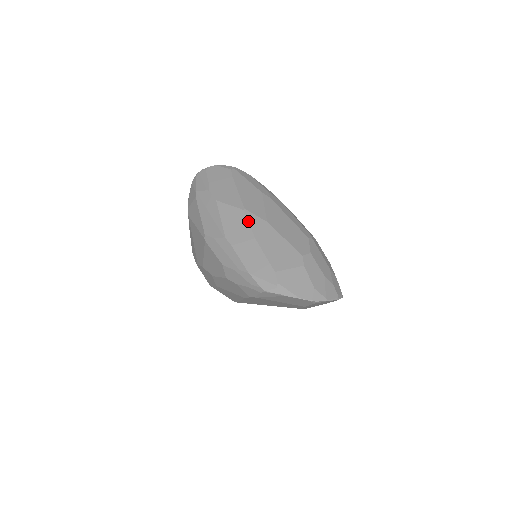
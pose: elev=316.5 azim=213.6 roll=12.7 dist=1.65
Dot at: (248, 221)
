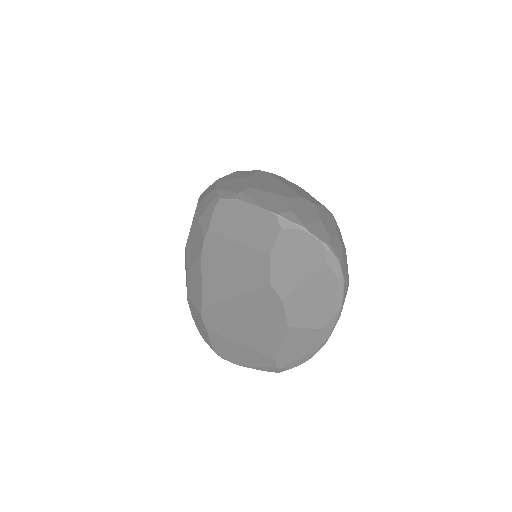
Dot at: (256, 172)
